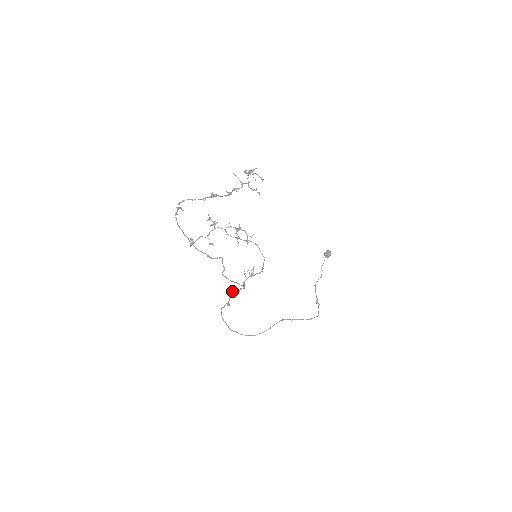
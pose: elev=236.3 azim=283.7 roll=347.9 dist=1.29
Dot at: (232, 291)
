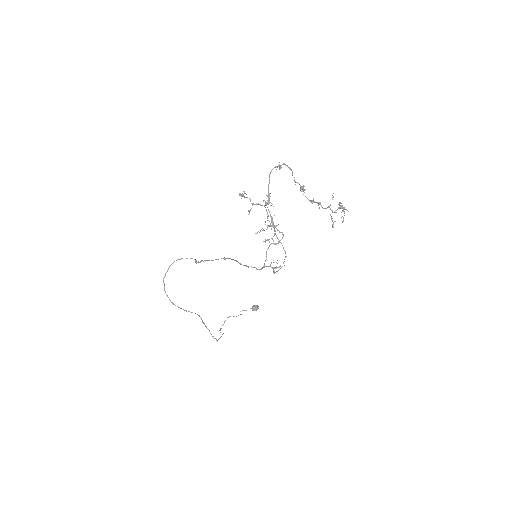
Dot at: (226, 258)
